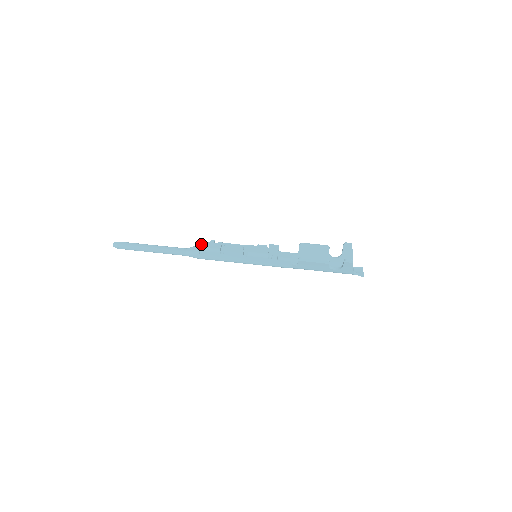
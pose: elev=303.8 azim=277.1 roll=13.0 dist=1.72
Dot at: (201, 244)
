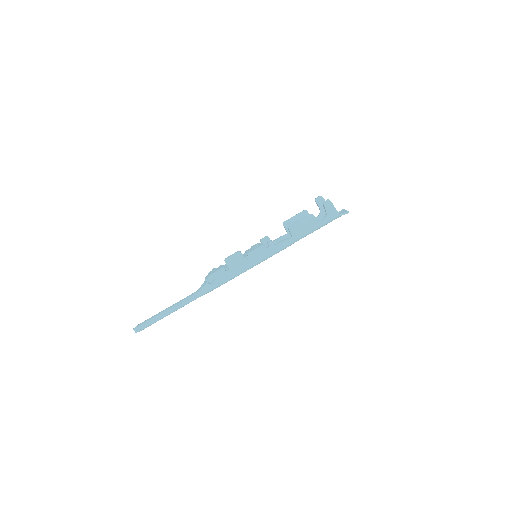
Dot at: (206, 277)
